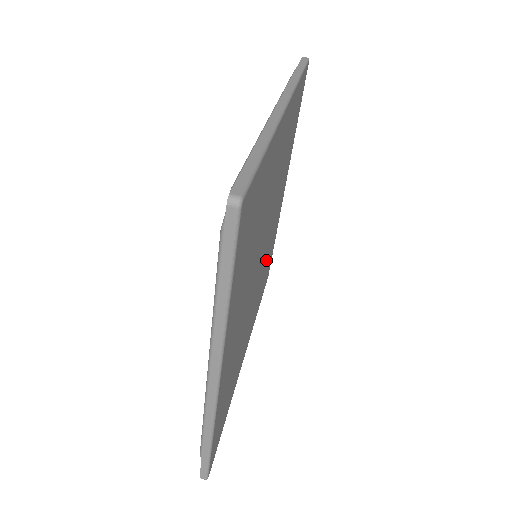
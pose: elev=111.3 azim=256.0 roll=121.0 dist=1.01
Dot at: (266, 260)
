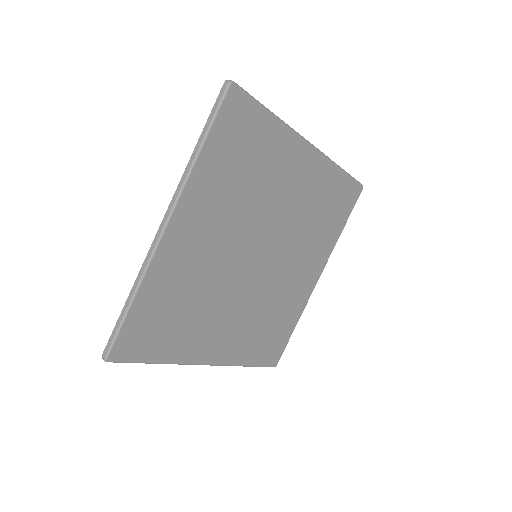
Dot at: (271, 303)
